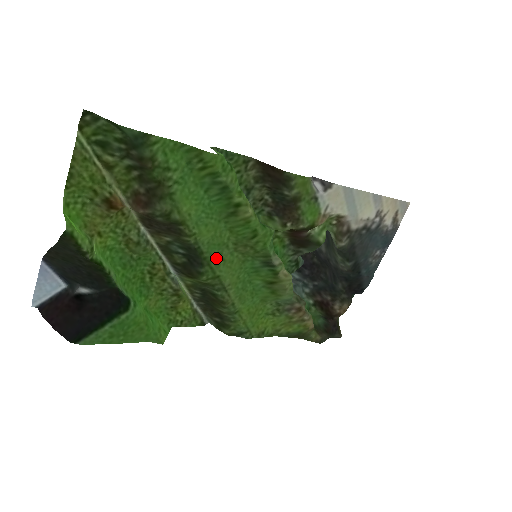
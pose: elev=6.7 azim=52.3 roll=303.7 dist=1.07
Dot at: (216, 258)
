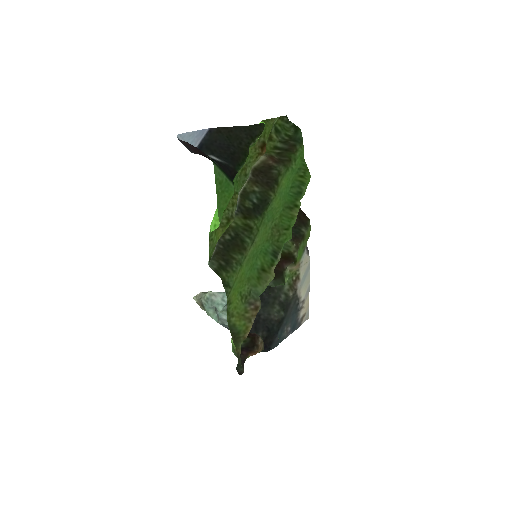
Dot at: (266, 220)
